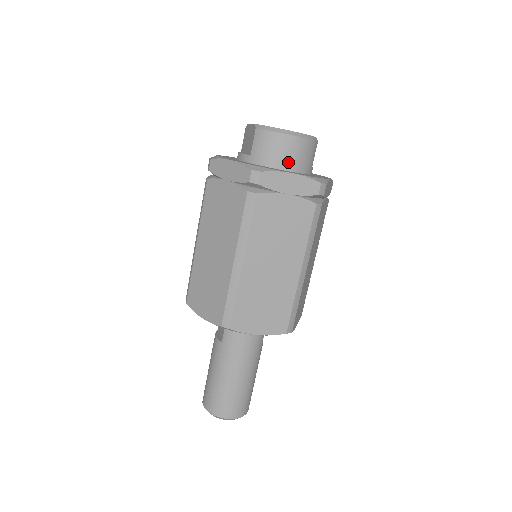
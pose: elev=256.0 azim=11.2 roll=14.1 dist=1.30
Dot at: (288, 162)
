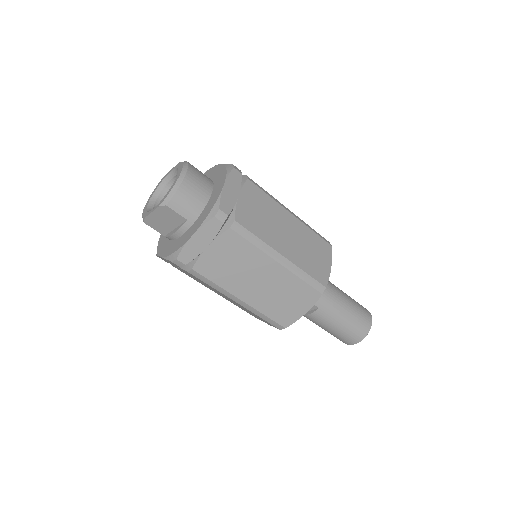
Dot at: (205, 189)
